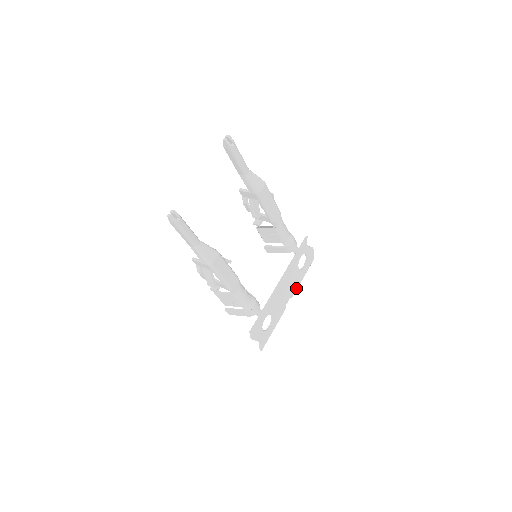
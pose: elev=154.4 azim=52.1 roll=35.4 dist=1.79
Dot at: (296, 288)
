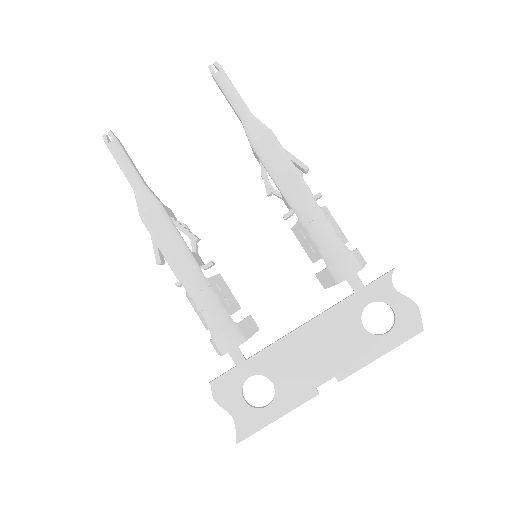
Dot at: (355, 367)
